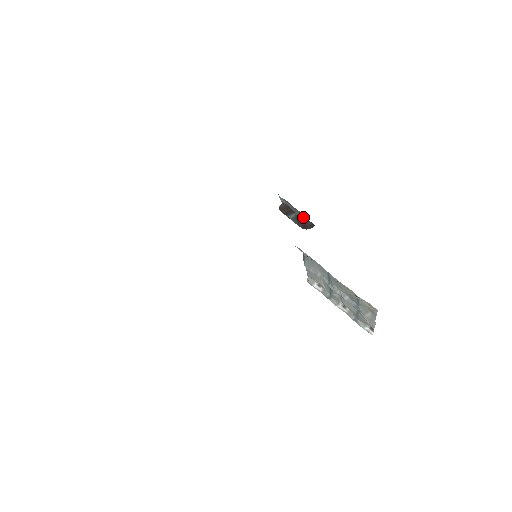
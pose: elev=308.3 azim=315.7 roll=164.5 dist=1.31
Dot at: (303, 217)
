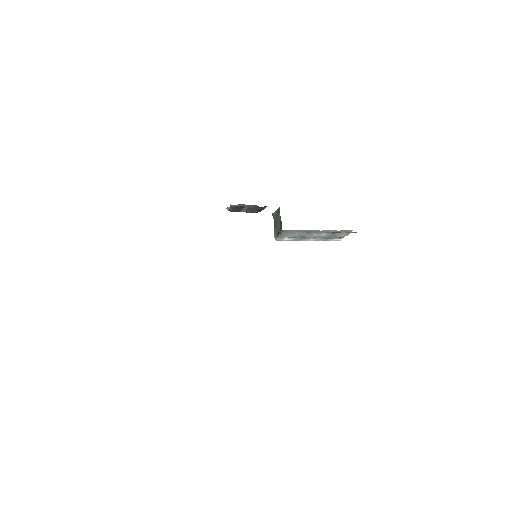
Dot at: occluded
